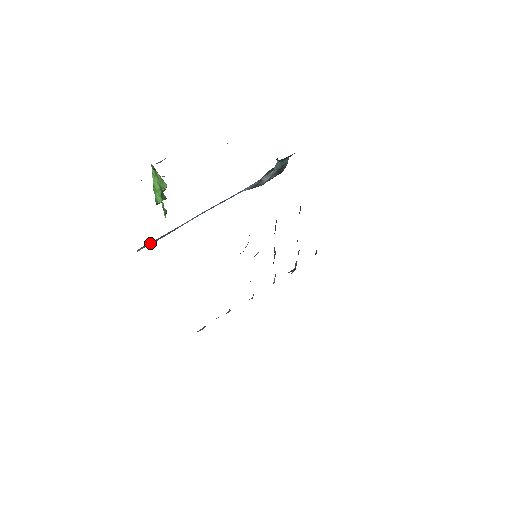
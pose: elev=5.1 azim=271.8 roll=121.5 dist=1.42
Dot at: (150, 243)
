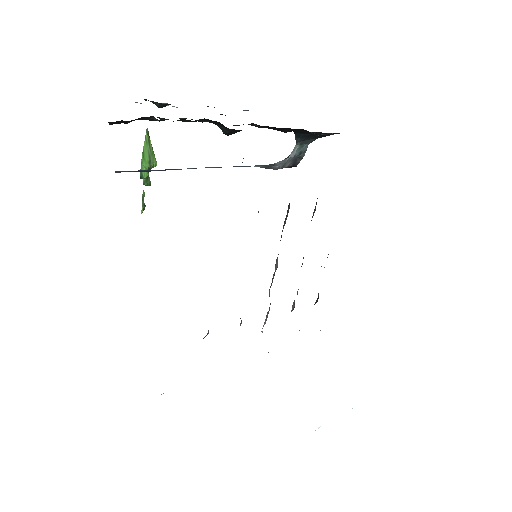
Dot at: (134, 171)
